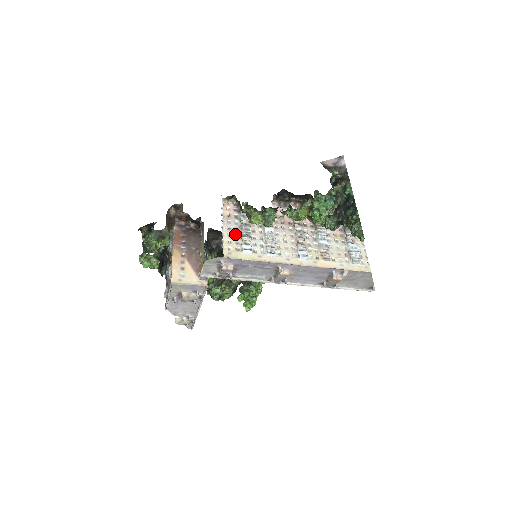
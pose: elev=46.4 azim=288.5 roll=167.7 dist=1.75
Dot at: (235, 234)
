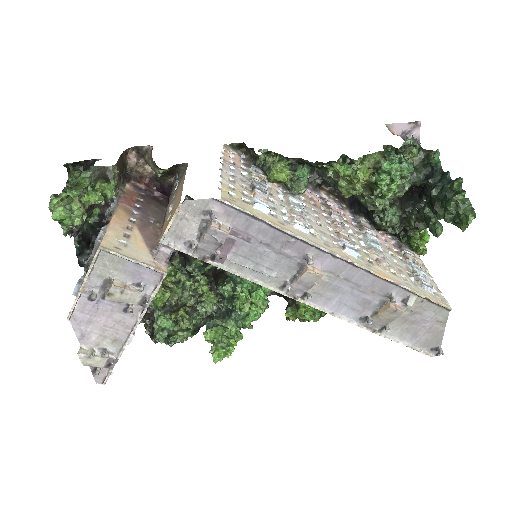
Dot at: (241, 184)
